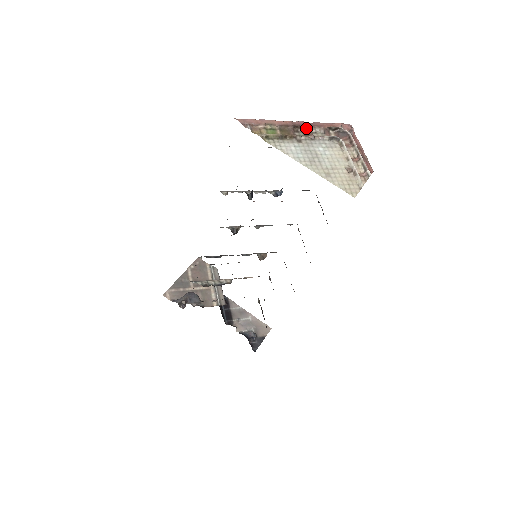
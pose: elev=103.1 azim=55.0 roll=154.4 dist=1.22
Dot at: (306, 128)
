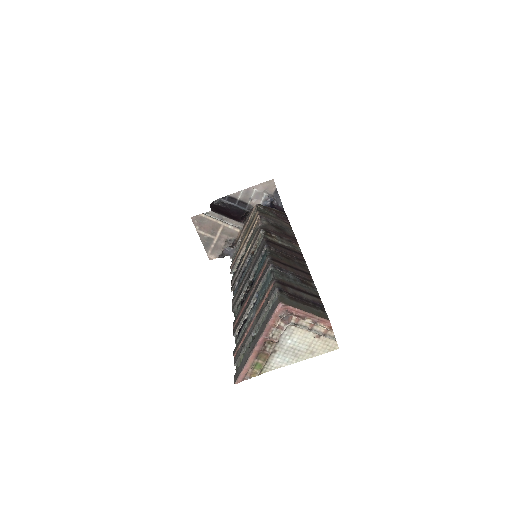
Dot at: (266, 341)
